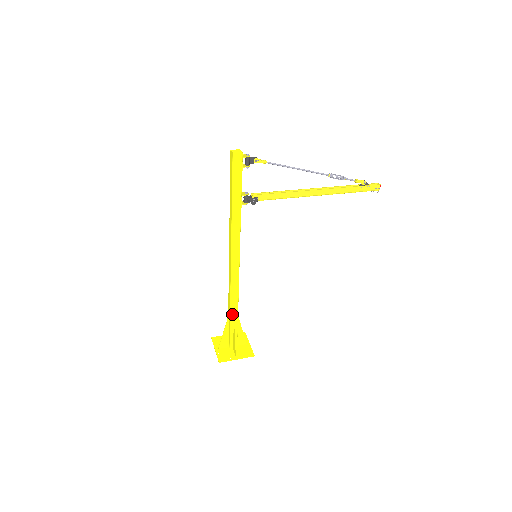
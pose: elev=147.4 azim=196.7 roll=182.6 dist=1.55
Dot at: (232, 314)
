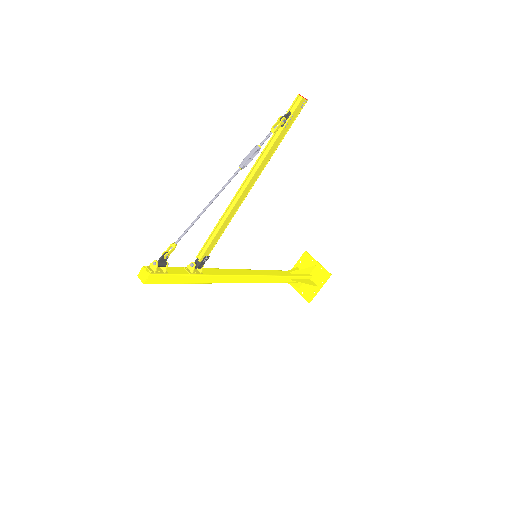
Dot at: (284, 281)
